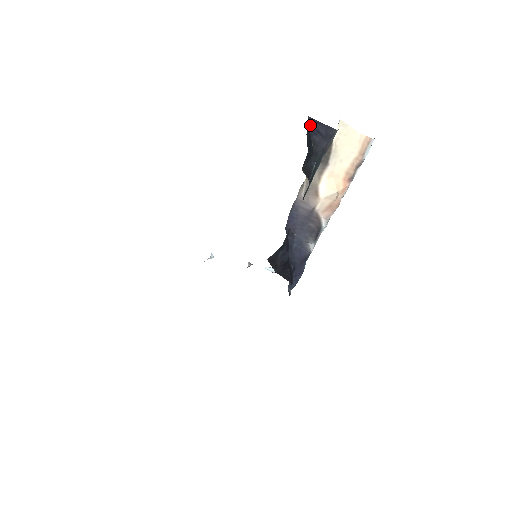
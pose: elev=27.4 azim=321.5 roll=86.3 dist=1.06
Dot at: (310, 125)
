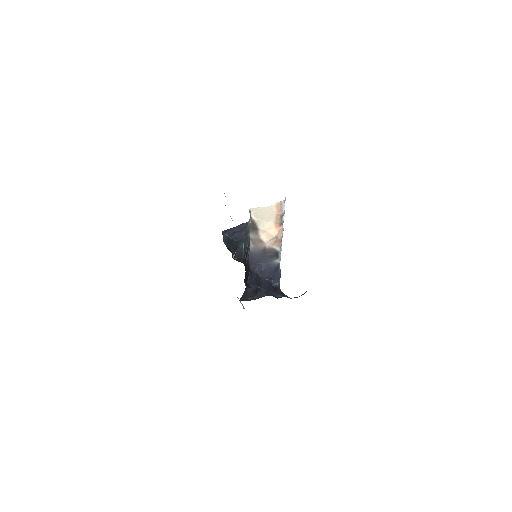
Dot at: (226, 234)
